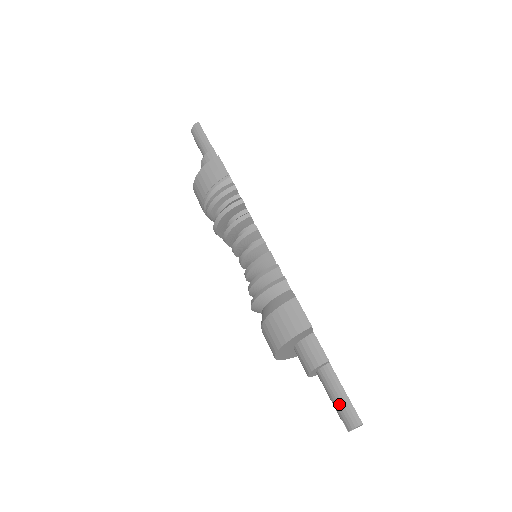
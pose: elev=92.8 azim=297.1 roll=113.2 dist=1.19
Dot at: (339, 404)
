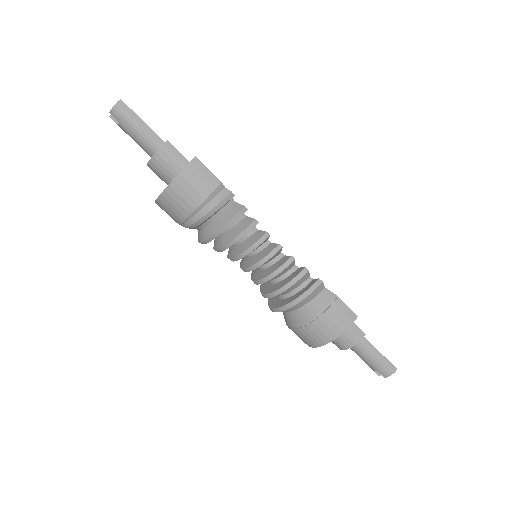
Dot at: (376, 362)
